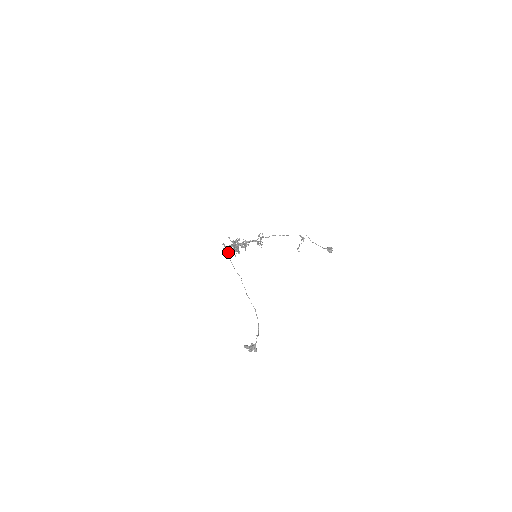
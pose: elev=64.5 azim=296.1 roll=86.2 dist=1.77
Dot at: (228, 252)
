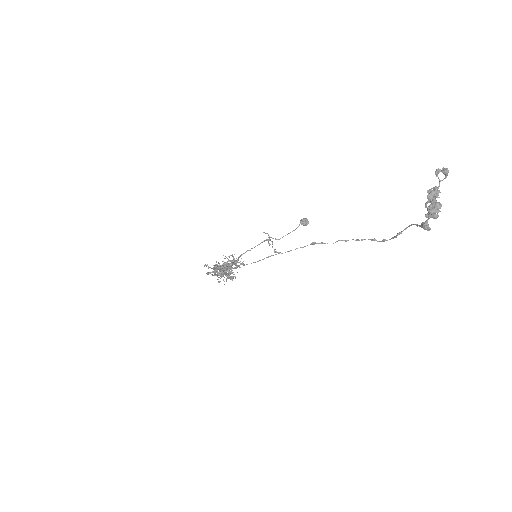
Dot at: (223, 273)
